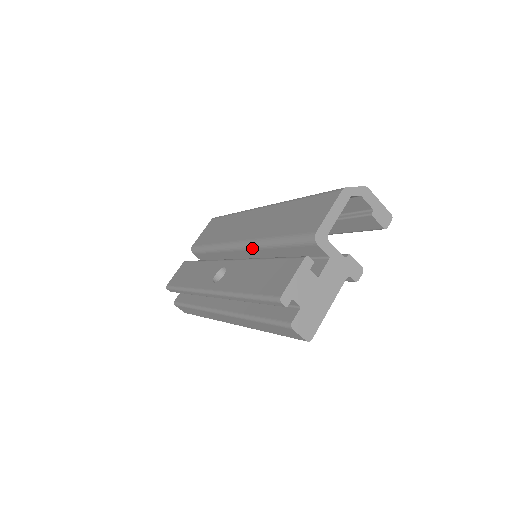
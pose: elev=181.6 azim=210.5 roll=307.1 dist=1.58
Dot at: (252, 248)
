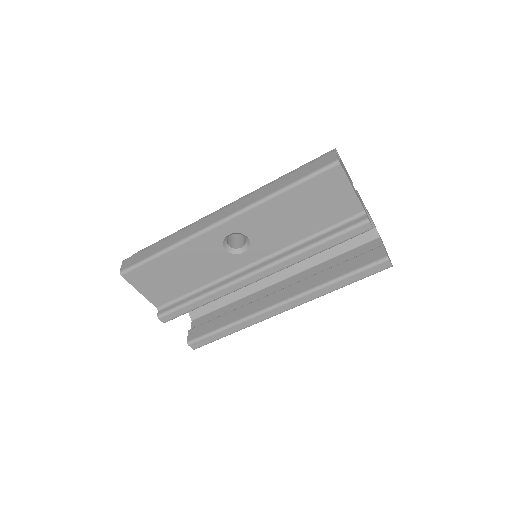
Dot at: occluded
